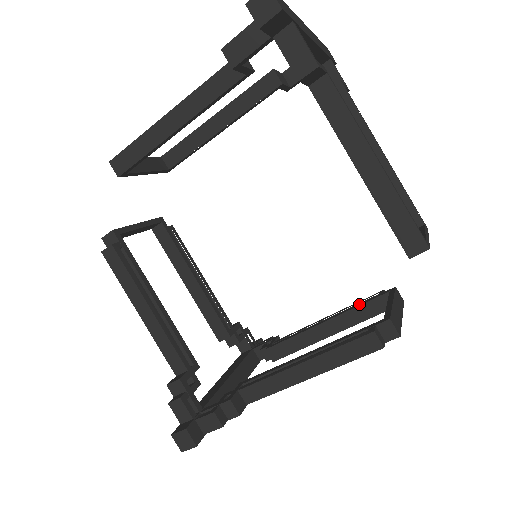
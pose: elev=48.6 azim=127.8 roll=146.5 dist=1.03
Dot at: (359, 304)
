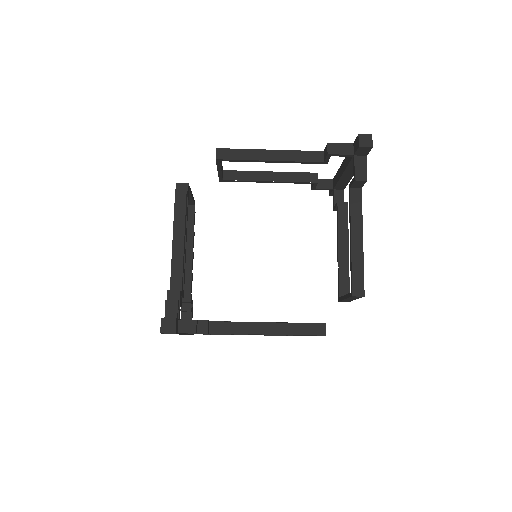
Dot at: occluded
